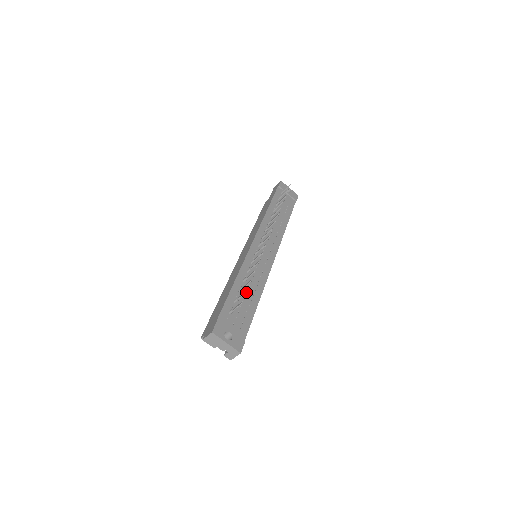
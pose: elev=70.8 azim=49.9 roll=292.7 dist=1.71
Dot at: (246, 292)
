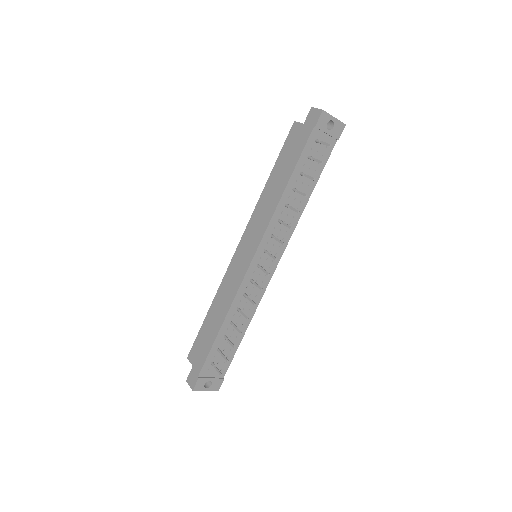
Dot at: occluded
